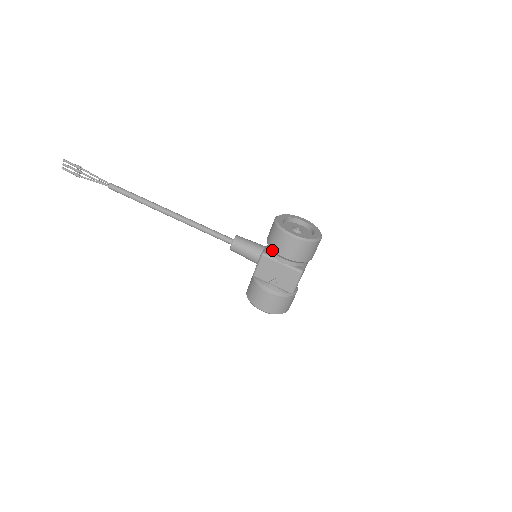
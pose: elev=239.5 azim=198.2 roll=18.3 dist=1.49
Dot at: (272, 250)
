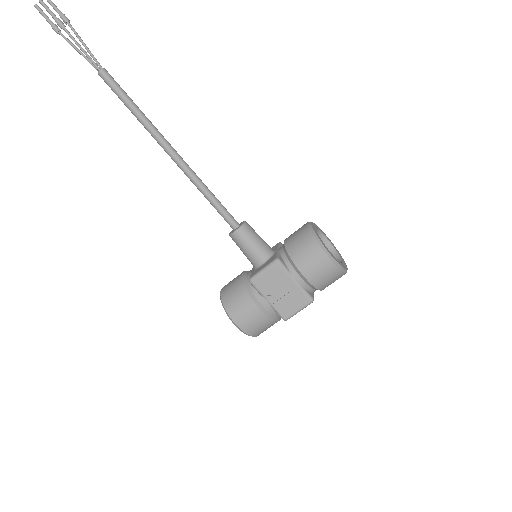
Dot at: (292, 261)
